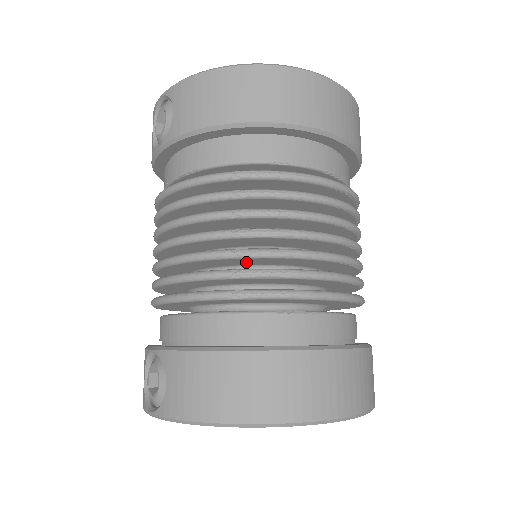
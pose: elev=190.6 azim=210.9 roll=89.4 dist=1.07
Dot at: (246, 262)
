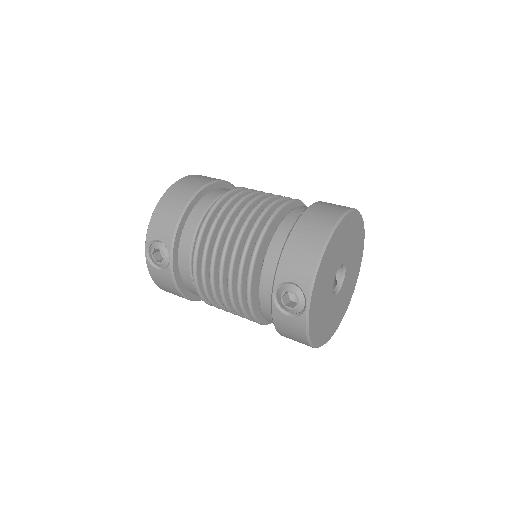
Dot at: occluded
